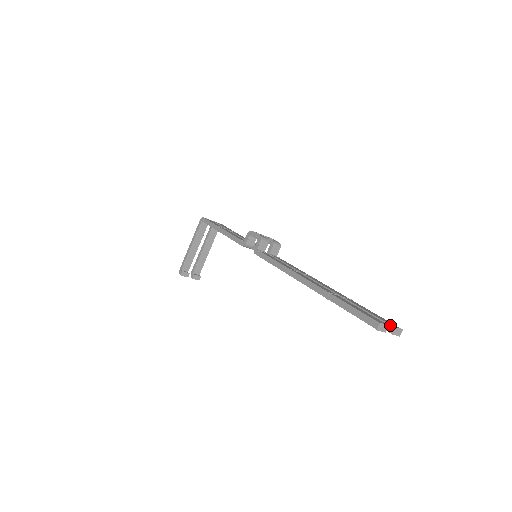
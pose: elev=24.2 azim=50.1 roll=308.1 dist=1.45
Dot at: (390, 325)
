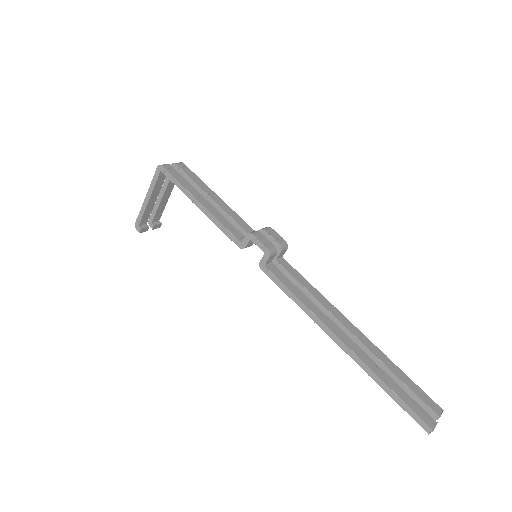
Dot at: (435, 414)
